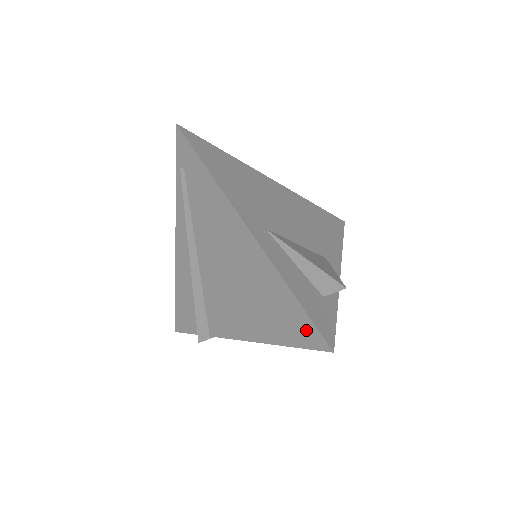
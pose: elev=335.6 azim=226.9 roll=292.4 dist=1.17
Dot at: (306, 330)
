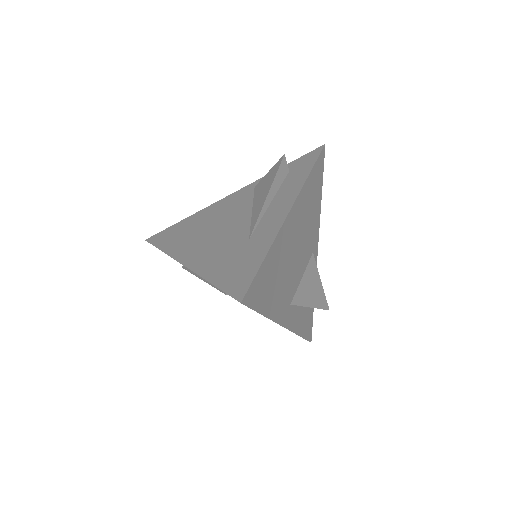
Dot at: occluded
